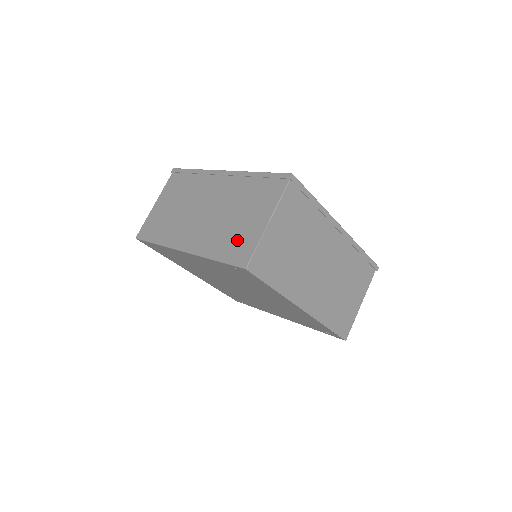
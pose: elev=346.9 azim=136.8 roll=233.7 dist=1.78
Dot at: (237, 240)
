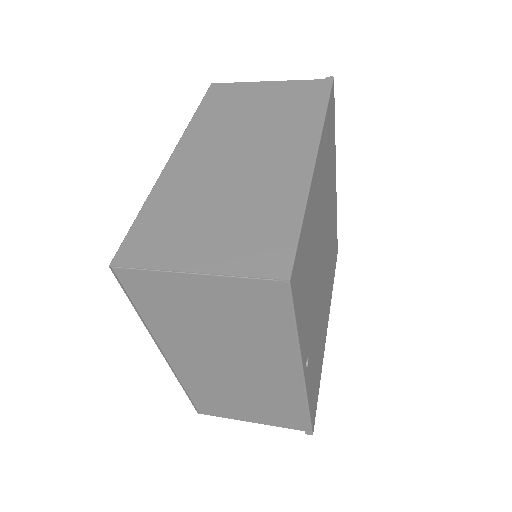
Dot at: (167, 232)
